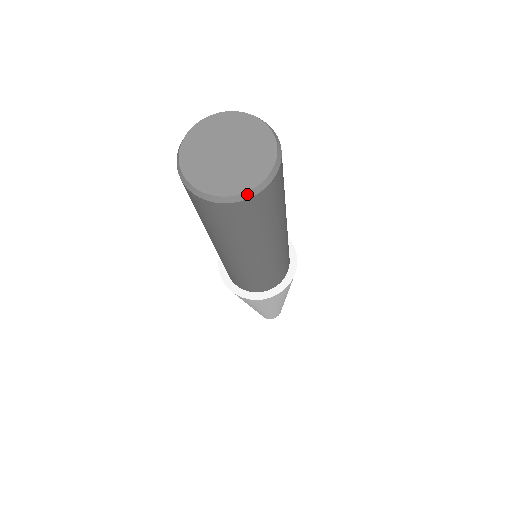
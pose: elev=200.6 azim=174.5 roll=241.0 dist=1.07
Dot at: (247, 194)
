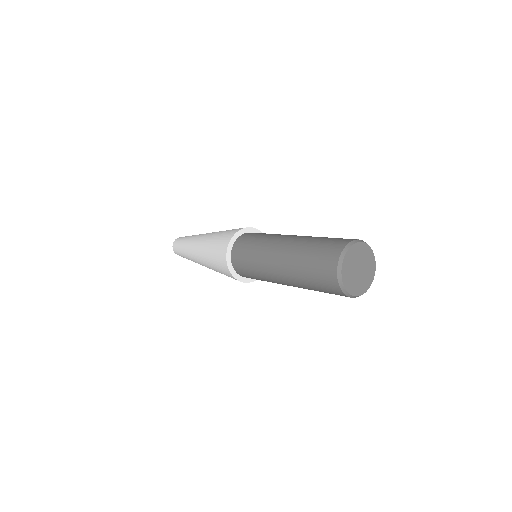
Dot at: (349, 295)
